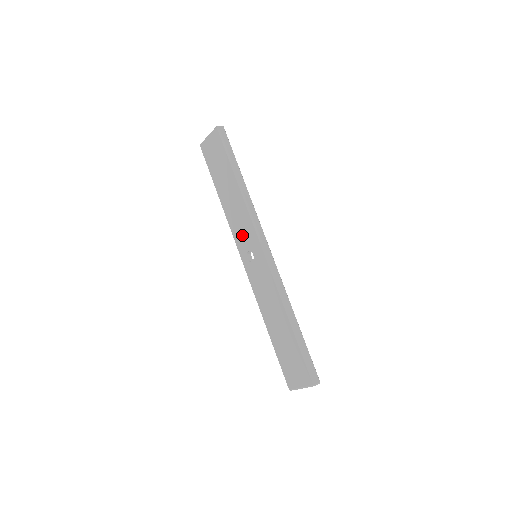
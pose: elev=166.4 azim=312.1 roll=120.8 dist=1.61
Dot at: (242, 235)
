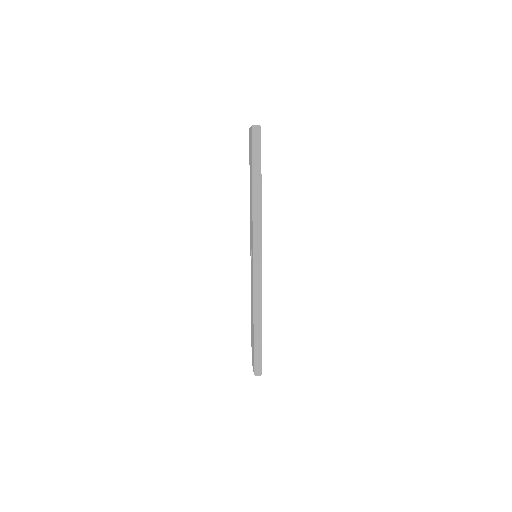
Dot at: (251, 233)
